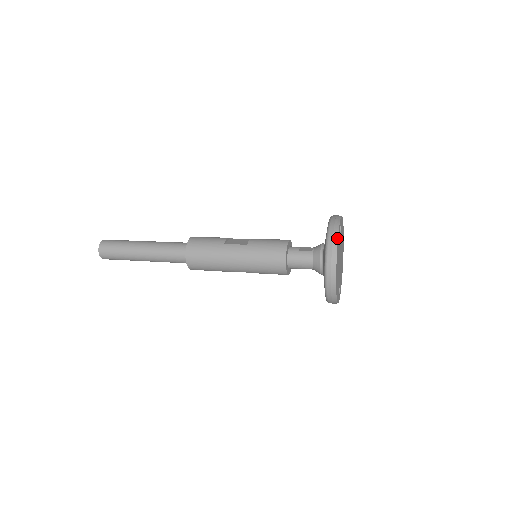
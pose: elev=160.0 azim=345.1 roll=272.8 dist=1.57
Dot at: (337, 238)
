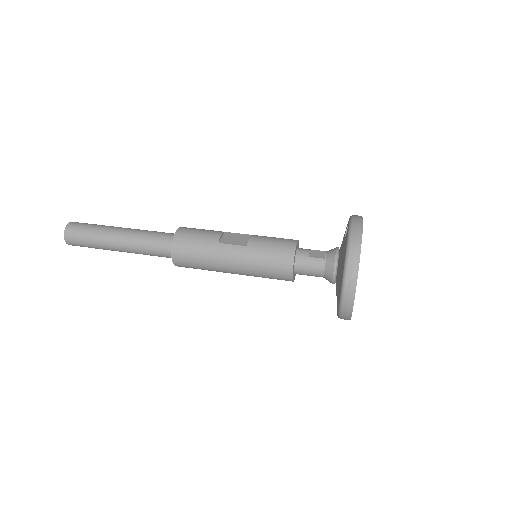
Dot at: (359, 256)
